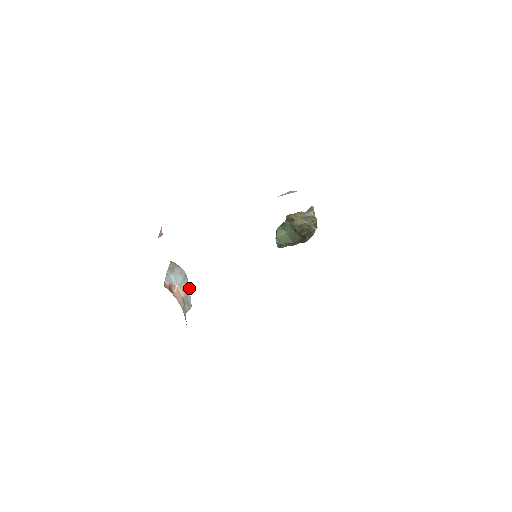
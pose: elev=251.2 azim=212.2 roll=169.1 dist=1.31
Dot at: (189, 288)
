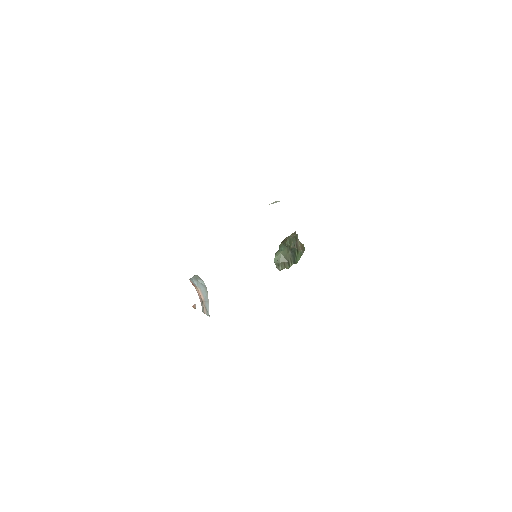
Dot at: (208, 300)
